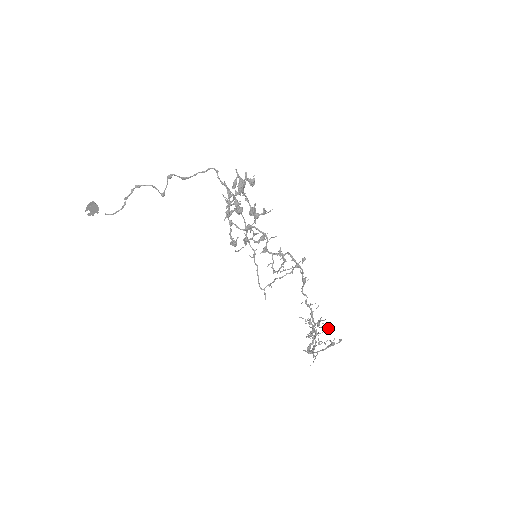
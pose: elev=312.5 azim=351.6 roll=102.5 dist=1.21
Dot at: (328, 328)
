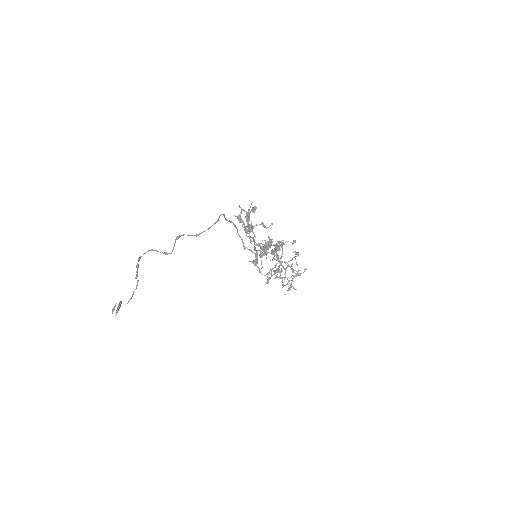
Dot at: occluded
